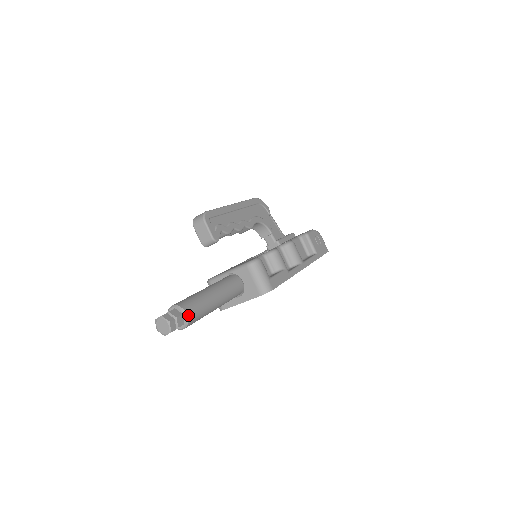
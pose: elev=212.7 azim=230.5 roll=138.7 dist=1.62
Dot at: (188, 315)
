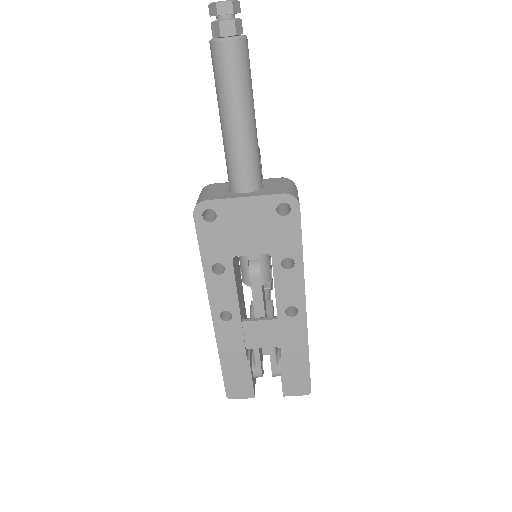
Dot at: (247, 40)
